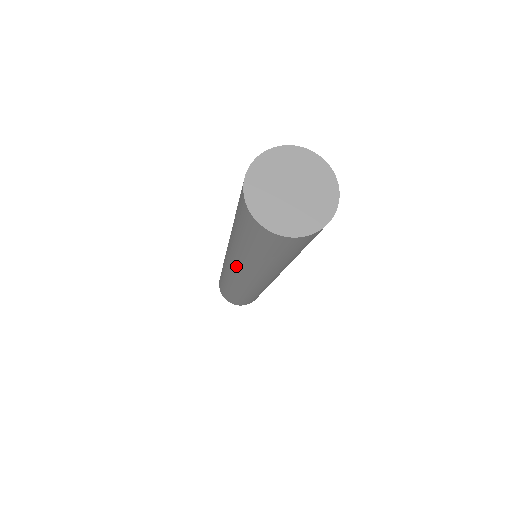
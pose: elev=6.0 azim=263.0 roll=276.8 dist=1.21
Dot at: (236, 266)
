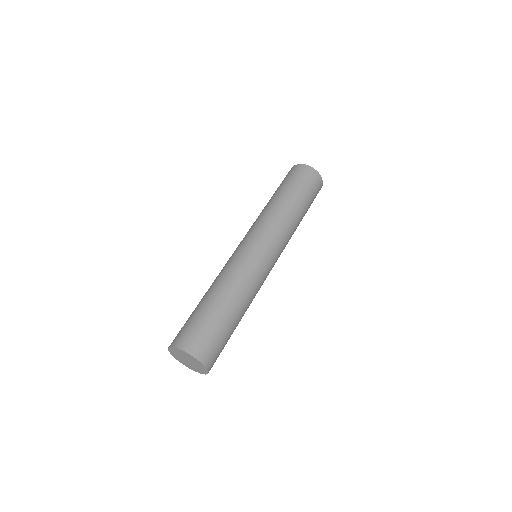
Dot at: occluded
